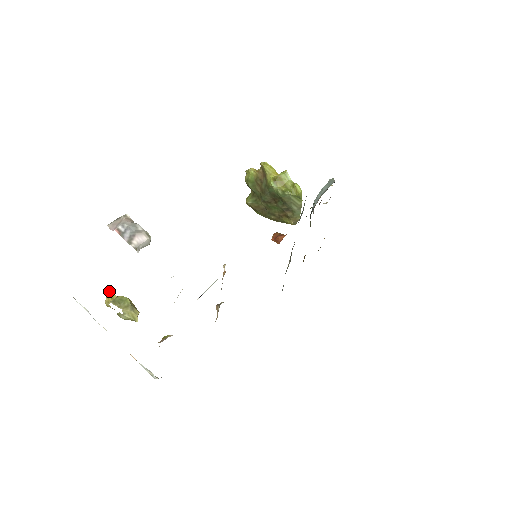
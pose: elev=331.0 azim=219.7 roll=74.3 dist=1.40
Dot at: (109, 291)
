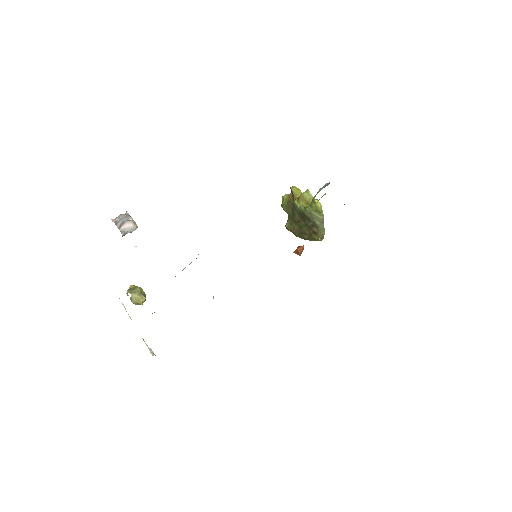
Dot at: (132, 285)
